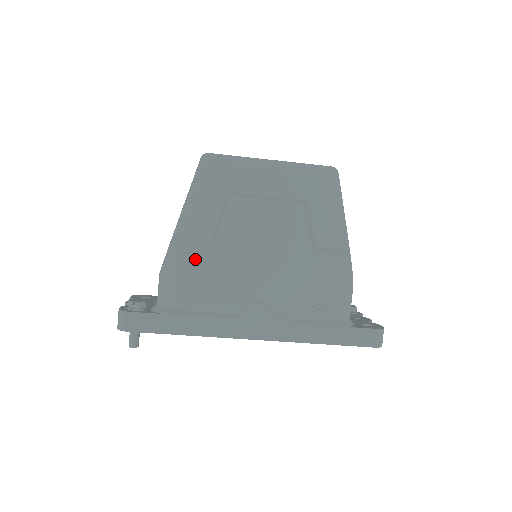
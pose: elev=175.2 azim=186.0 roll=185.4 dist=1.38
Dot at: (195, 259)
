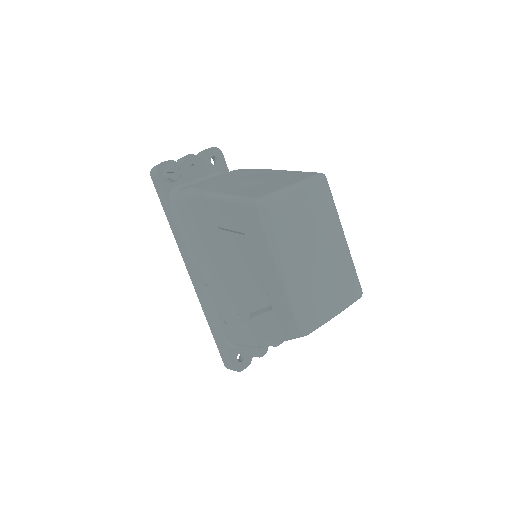
Dot at: (204, 215)
